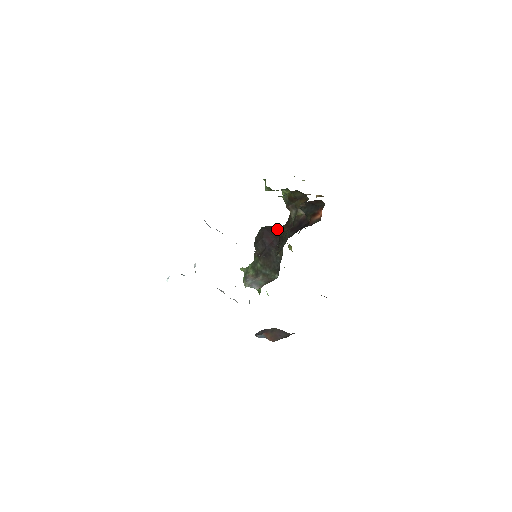
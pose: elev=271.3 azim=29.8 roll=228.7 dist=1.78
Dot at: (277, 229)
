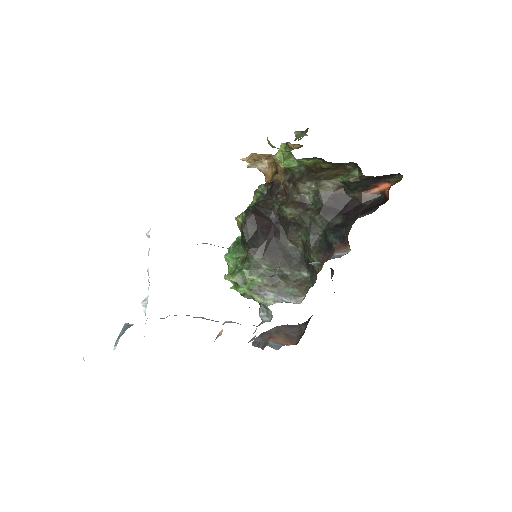
Dot at: (268, 209)
